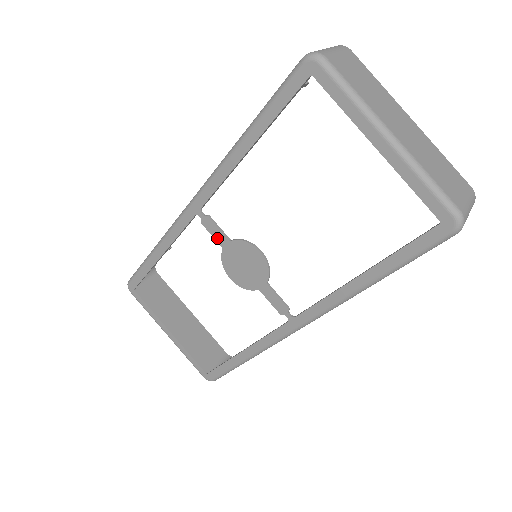
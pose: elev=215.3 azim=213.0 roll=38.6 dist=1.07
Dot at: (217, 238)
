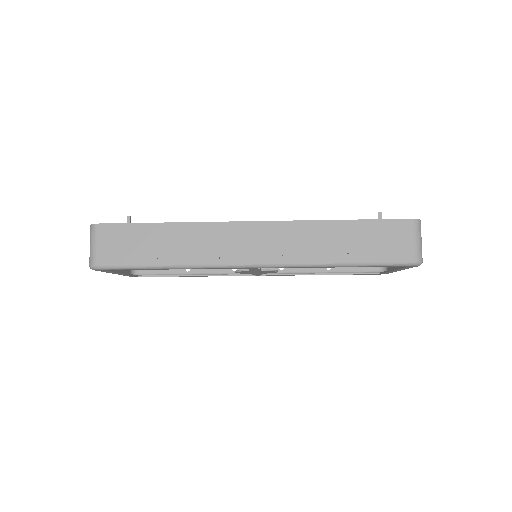
Dot at: (252, 270)
